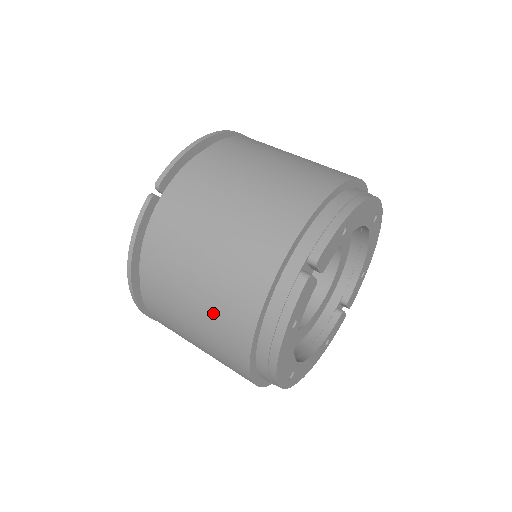
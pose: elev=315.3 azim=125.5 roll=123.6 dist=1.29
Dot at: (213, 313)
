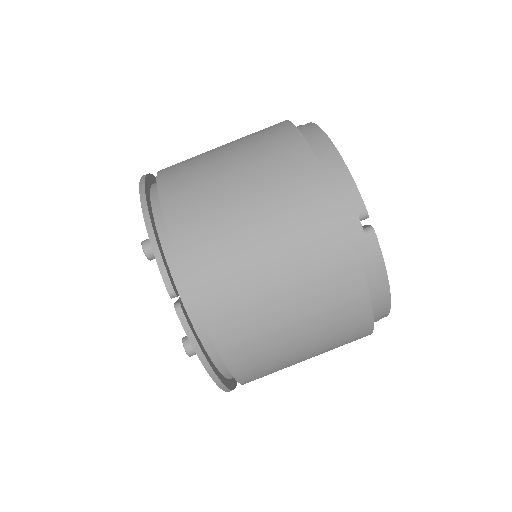
Dot at: (325, 328)
